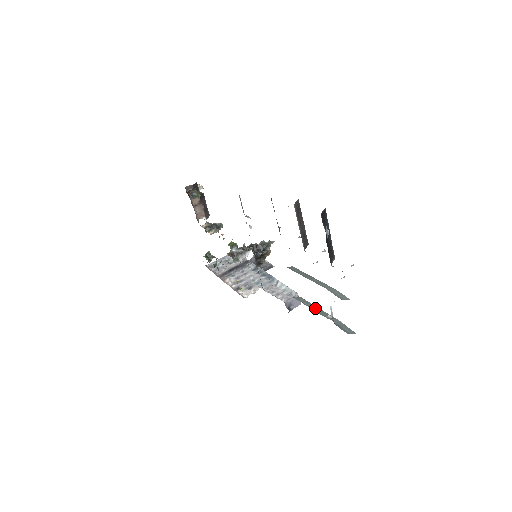
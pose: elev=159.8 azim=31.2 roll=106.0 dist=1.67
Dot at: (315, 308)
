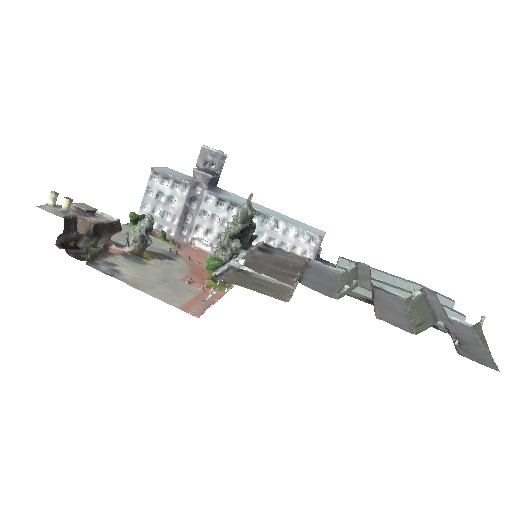
Dot at: (378, 279)
